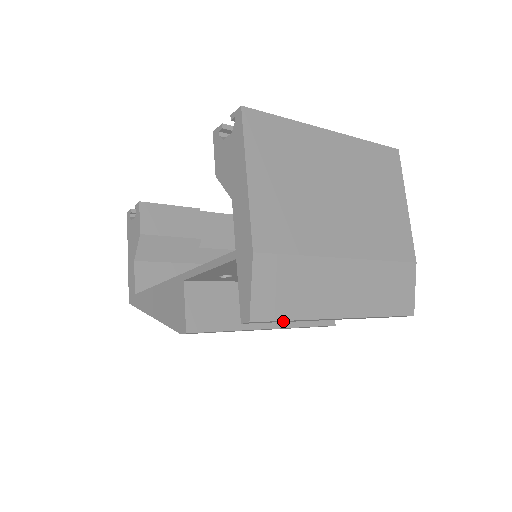
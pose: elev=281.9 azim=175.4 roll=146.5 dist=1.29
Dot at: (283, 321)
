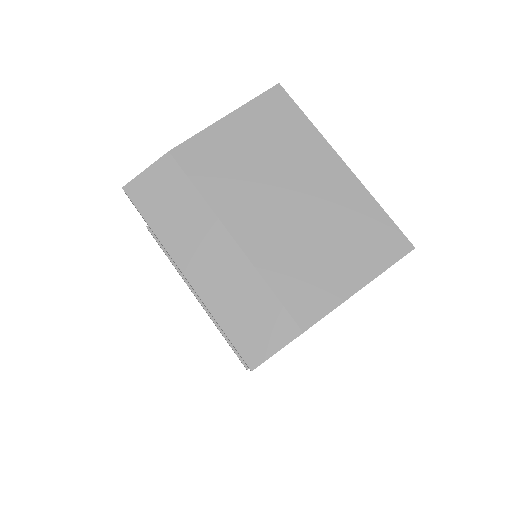
Dot at: (146, 222)
